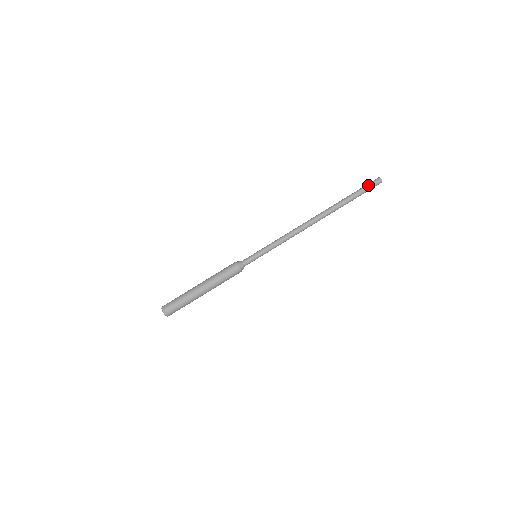
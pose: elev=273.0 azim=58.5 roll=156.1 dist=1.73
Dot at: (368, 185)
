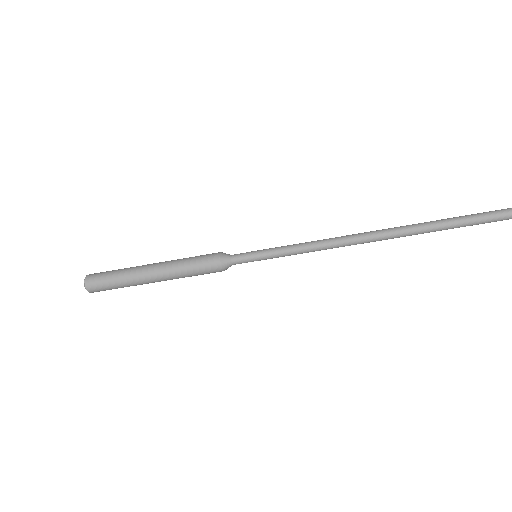
Dot at: (494, 213)
